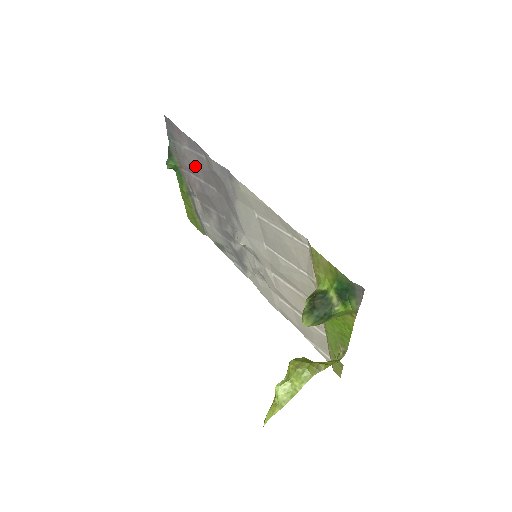
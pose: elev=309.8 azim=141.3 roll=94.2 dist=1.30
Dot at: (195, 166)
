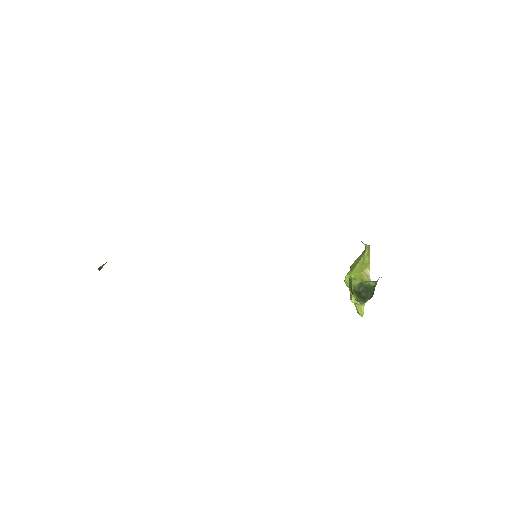
Dot at: occluded
